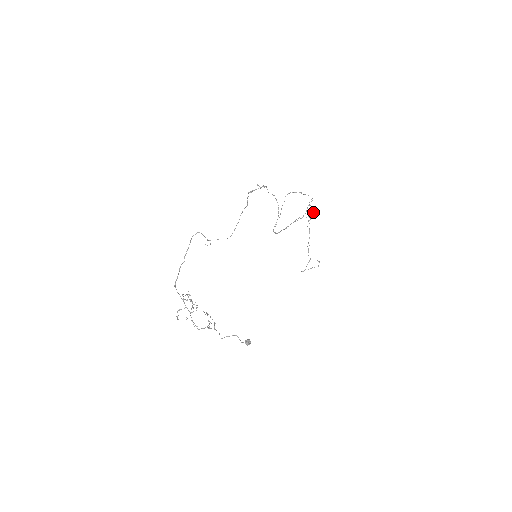
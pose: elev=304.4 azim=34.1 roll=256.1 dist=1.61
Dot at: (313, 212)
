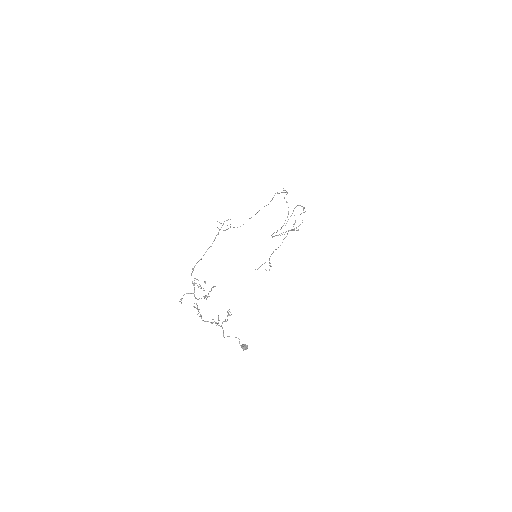
Dot at: (294, 223)
